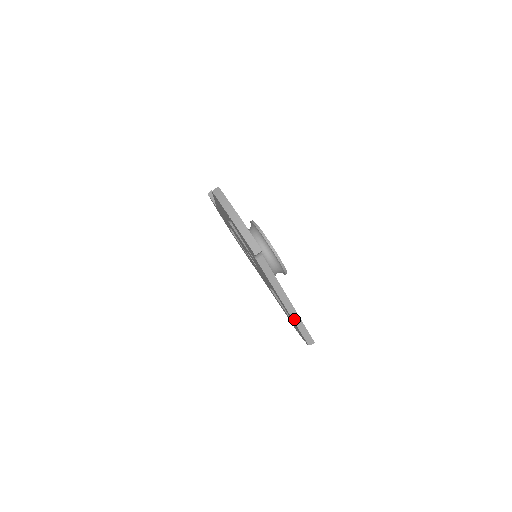
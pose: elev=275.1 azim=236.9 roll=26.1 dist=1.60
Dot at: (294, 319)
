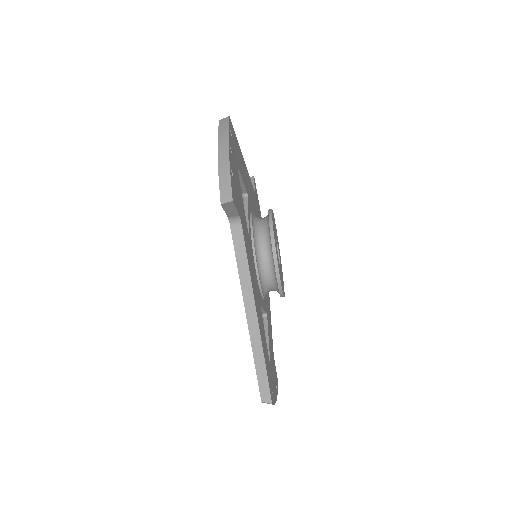
Dot at: (254, 348)
